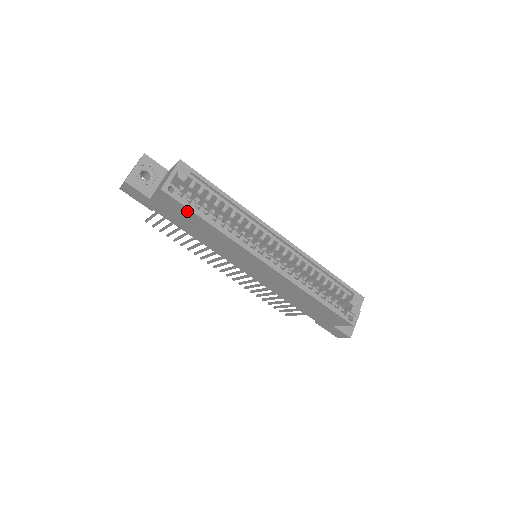
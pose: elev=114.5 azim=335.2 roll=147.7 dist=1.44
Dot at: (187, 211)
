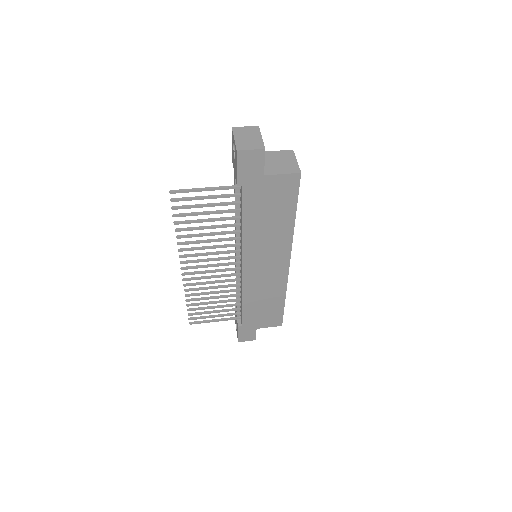
Dot at: (291, 200)
